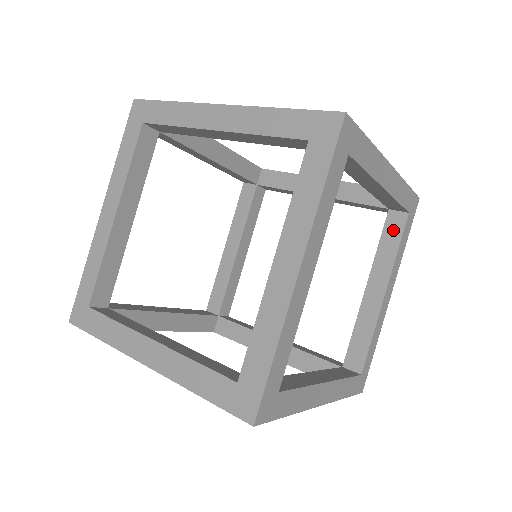
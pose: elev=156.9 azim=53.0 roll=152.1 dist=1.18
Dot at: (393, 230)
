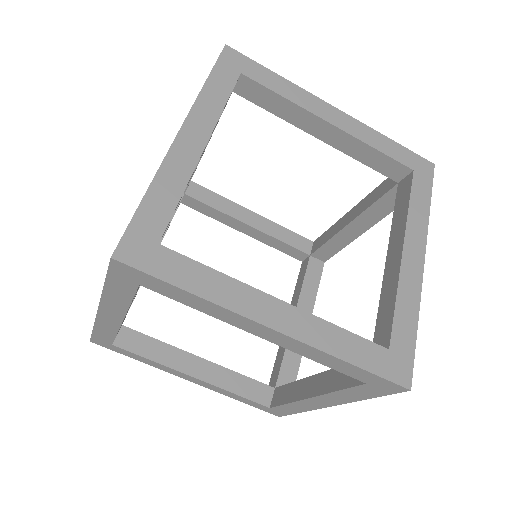
Dot at: (403, 194)
